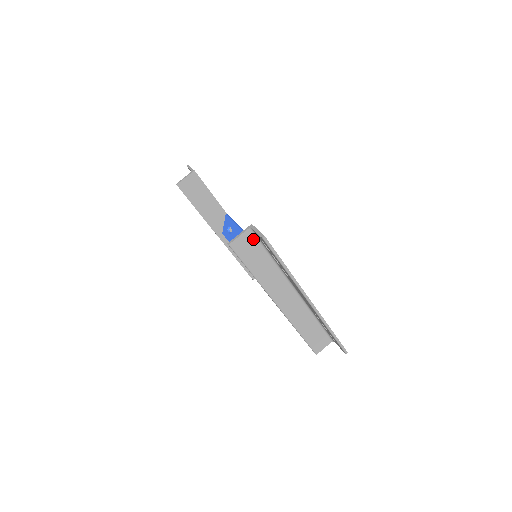
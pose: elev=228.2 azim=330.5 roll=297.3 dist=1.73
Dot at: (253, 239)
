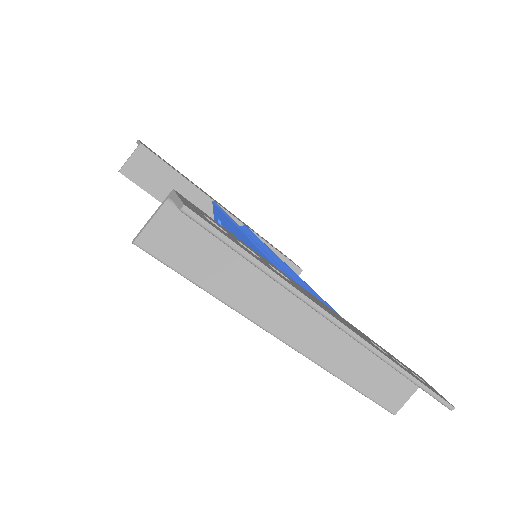
Dot at: (186, 221)
